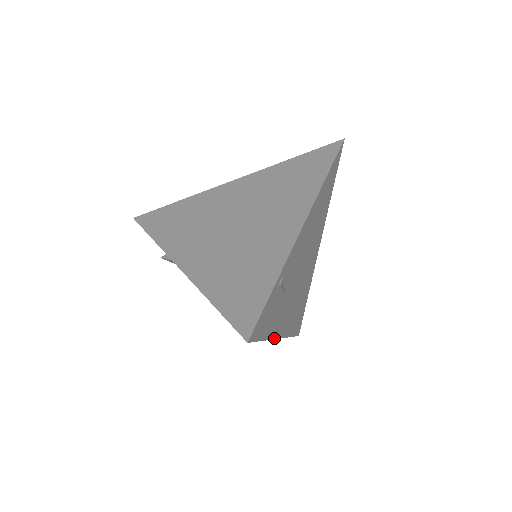
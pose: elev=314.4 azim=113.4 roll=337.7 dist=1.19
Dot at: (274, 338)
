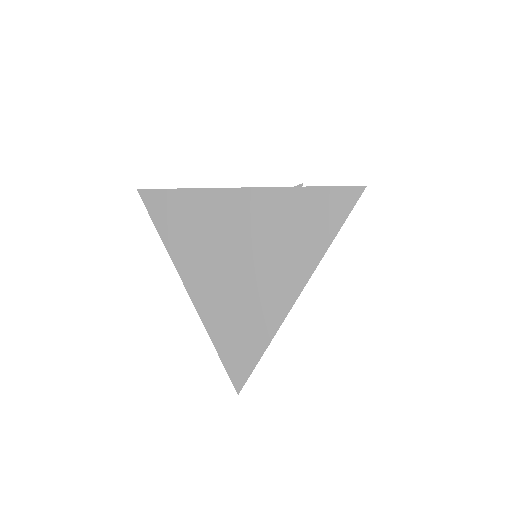
Dot at: occluded
